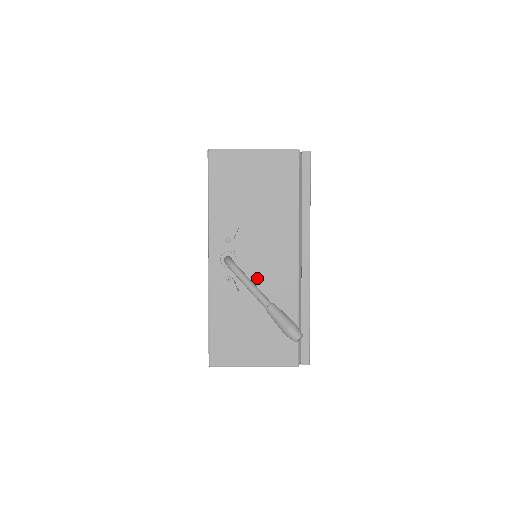
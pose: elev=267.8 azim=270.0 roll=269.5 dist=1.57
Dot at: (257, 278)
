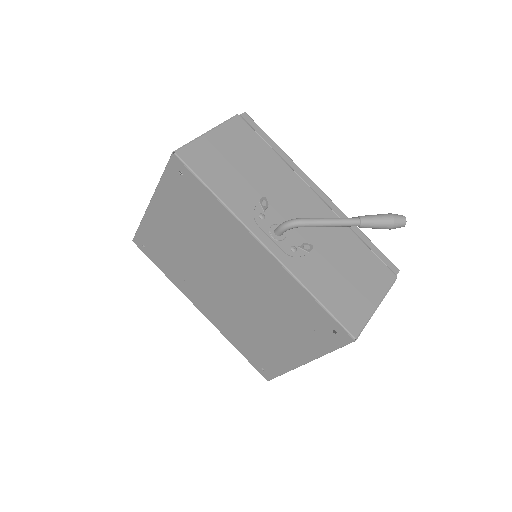
Dot at: (309, 232)
